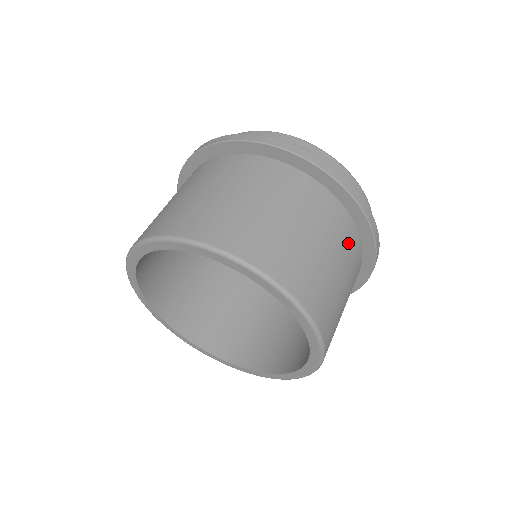
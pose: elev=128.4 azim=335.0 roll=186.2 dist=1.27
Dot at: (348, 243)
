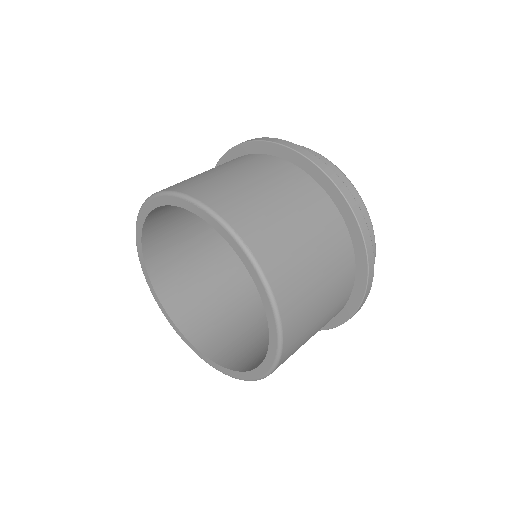
Dot at: occluded
